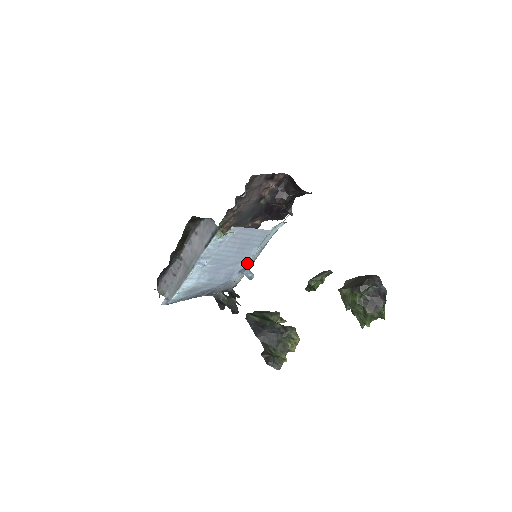
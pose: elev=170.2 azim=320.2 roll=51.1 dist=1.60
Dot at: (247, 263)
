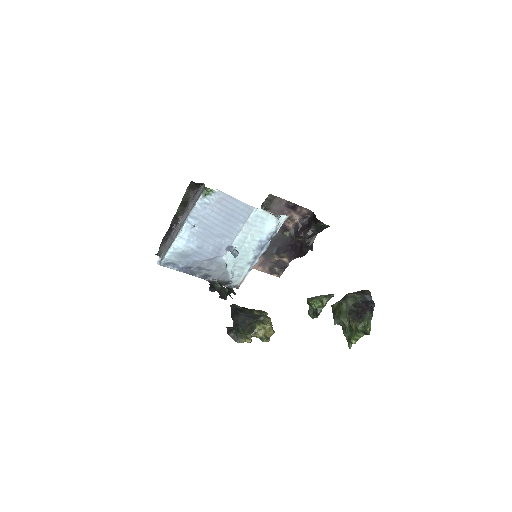
Dot at: (237, 245)
